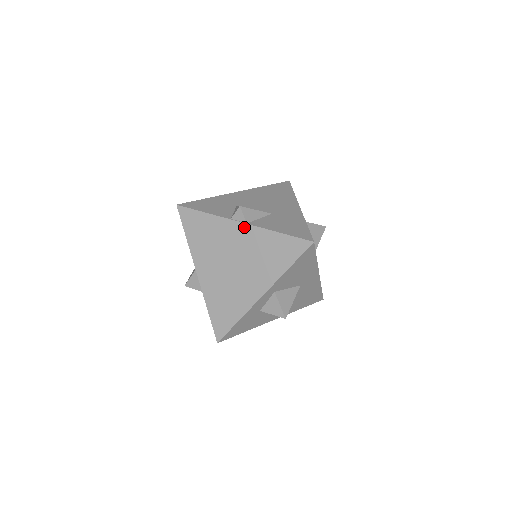
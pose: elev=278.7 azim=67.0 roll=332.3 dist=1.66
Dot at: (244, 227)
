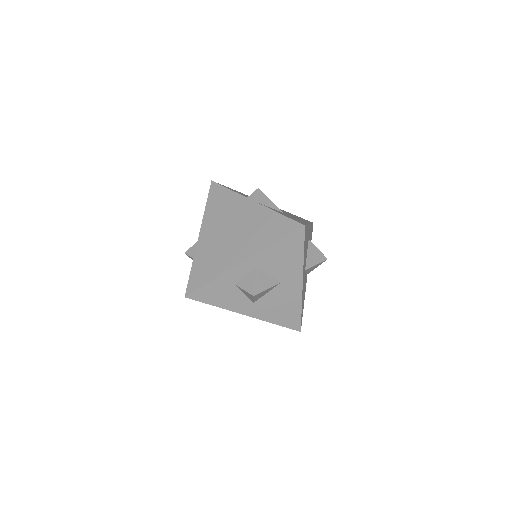
Dot at: (254, 205)
